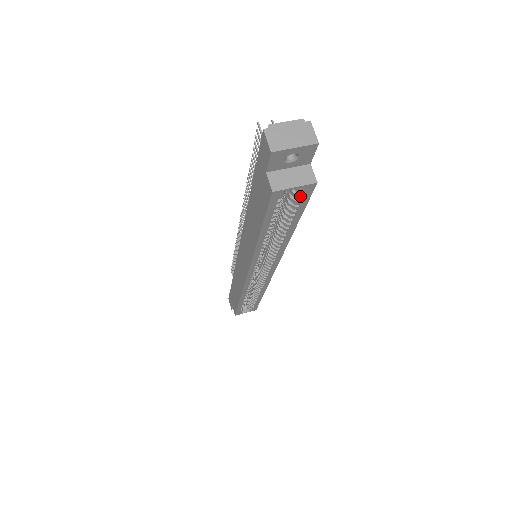
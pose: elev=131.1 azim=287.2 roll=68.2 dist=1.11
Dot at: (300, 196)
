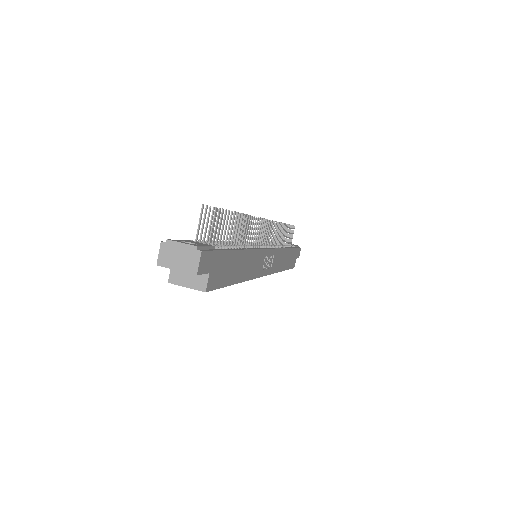
Dot at: occluded
